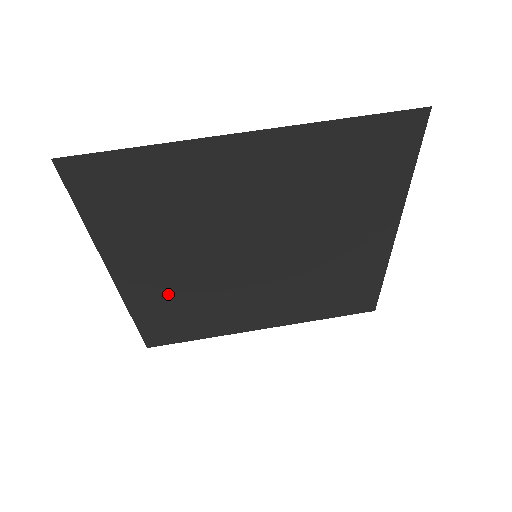
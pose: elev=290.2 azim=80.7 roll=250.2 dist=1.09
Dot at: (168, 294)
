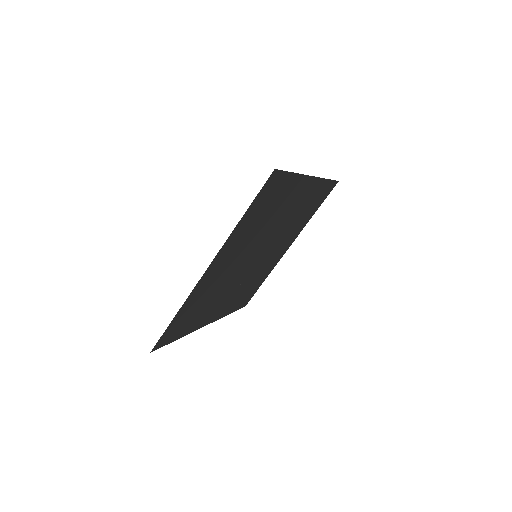
Dot at: (234, 299)
